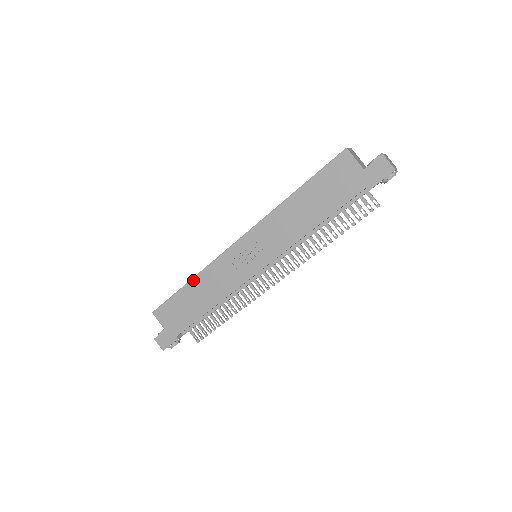
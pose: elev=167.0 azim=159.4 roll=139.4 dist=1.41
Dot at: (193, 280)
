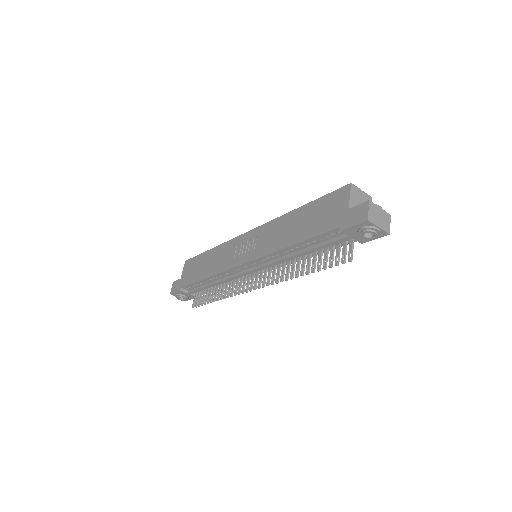
Dot at: (214, 249)
